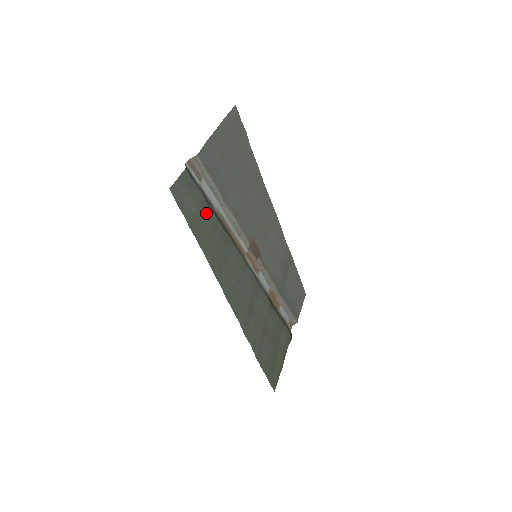
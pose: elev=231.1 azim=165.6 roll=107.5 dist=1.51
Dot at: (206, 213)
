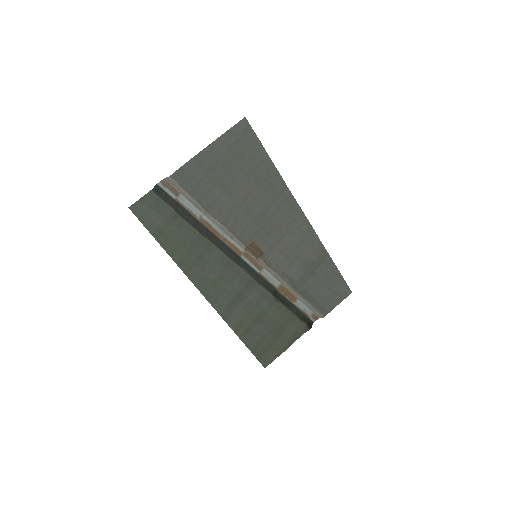
Dot at: (177, 223)
